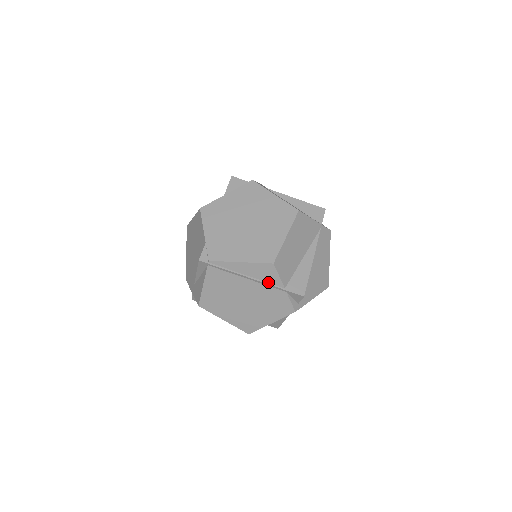
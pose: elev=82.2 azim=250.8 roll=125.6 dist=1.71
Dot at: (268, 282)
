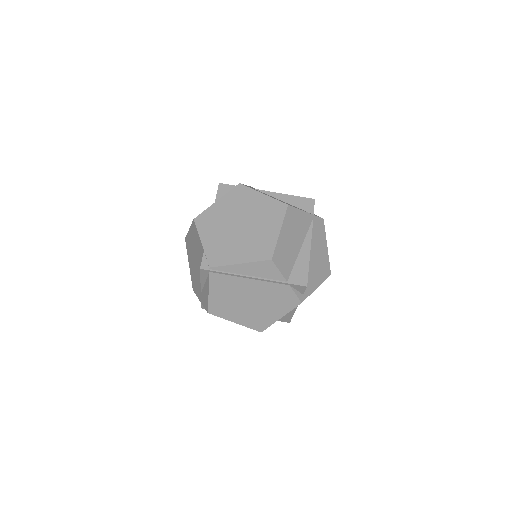
Dot at: (270, 278)
